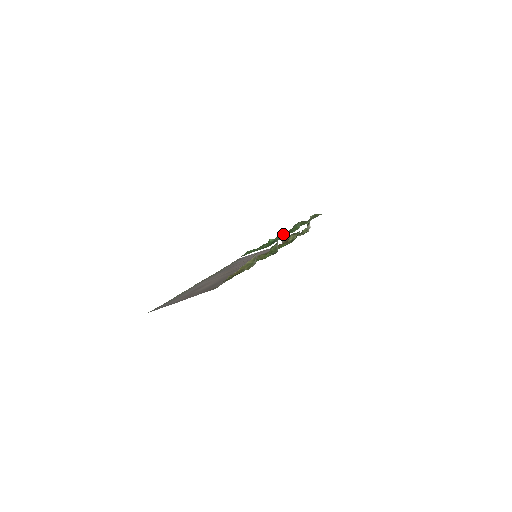
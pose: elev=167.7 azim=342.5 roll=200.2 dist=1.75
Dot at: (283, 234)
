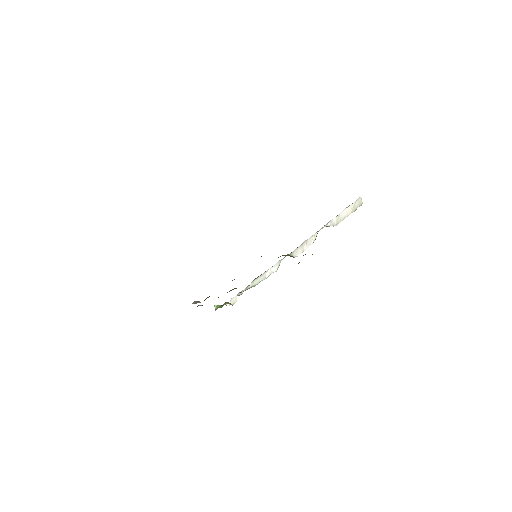
Dot at: occluded
